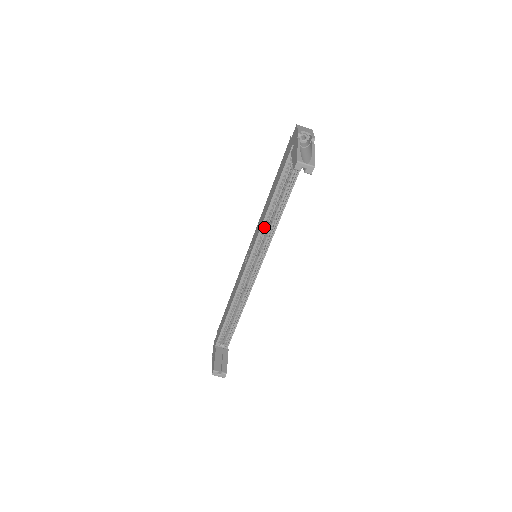
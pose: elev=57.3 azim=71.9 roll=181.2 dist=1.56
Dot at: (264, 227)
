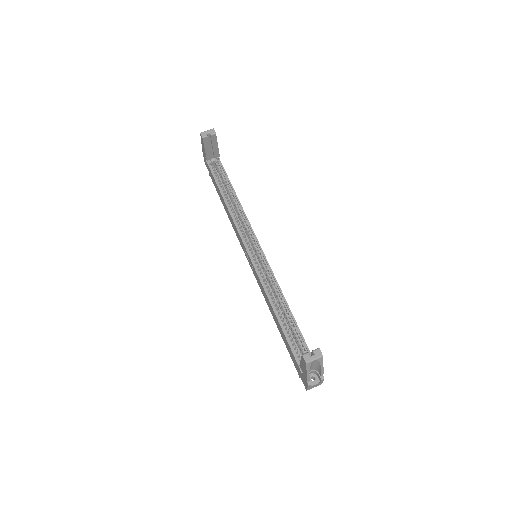
Dot at: (238, 224)
